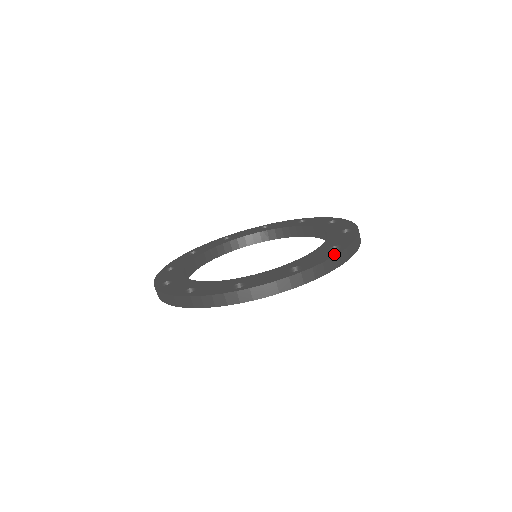
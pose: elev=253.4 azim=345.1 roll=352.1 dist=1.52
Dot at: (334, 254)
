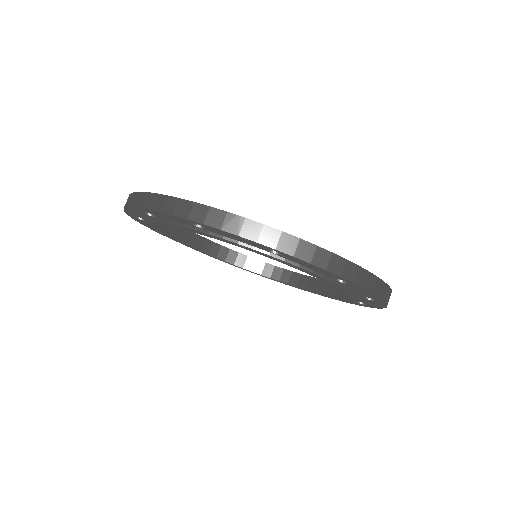
Dot at: (257, 222)
